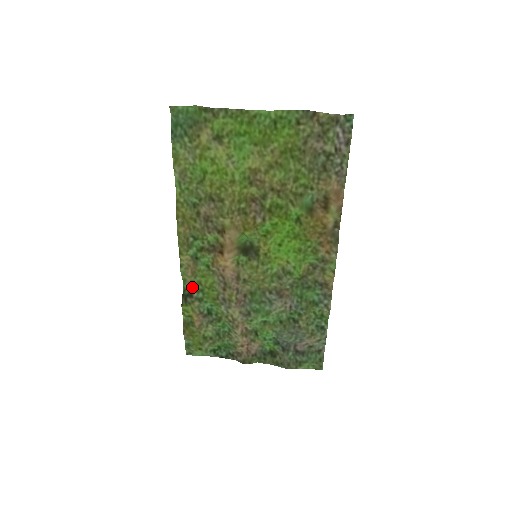
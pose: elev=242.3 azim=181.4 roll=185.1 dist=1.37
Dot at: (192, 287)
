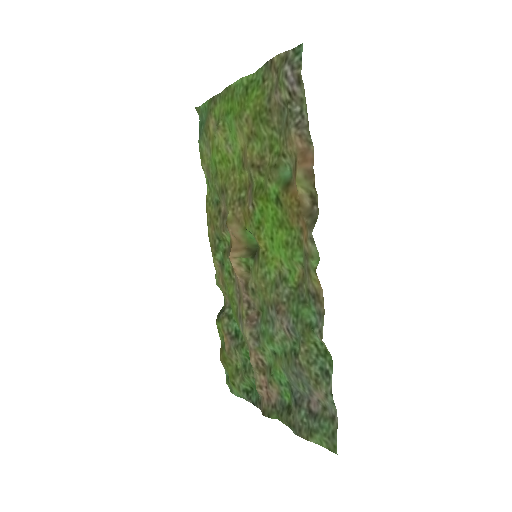
Dot at: (227, 302)
